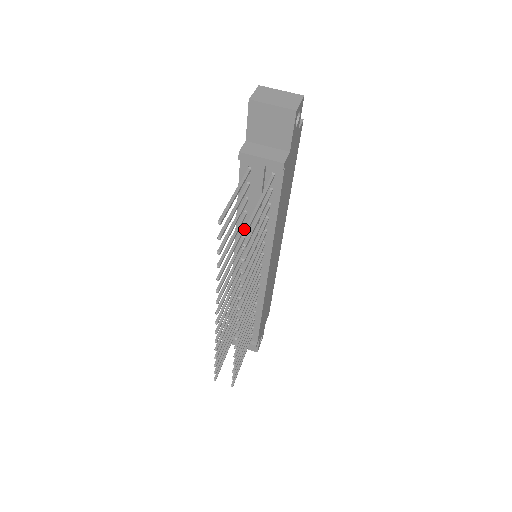
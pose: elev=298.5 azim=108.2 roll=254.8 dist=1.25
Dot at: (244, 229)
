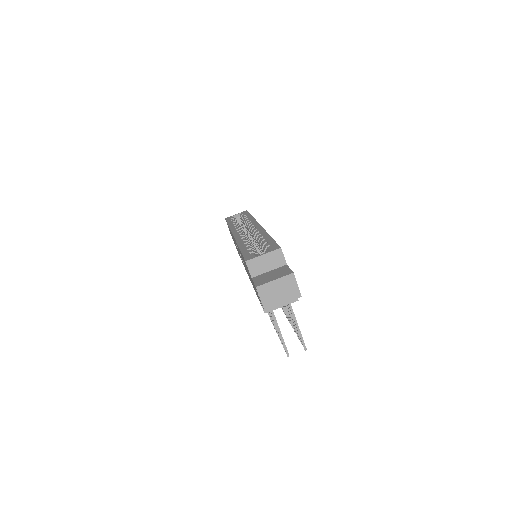
Dot at: occluded
